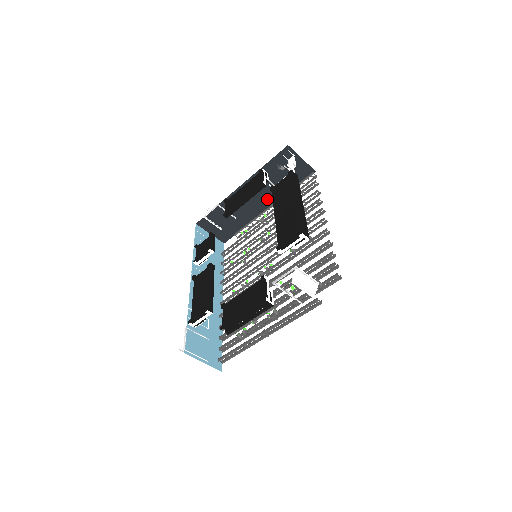
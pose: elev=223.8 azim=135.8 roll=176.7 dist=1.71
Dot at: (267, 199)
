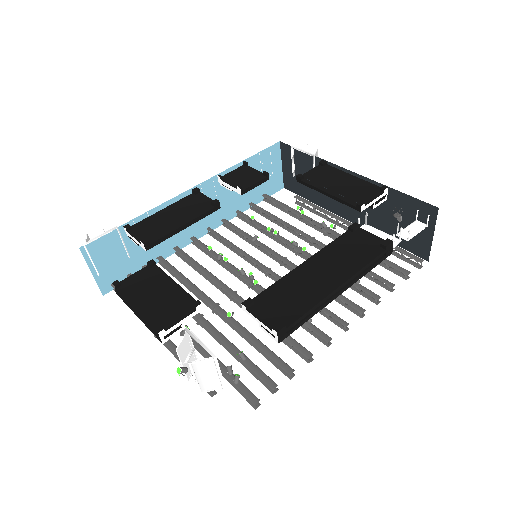
Dot at: (358, 214)
